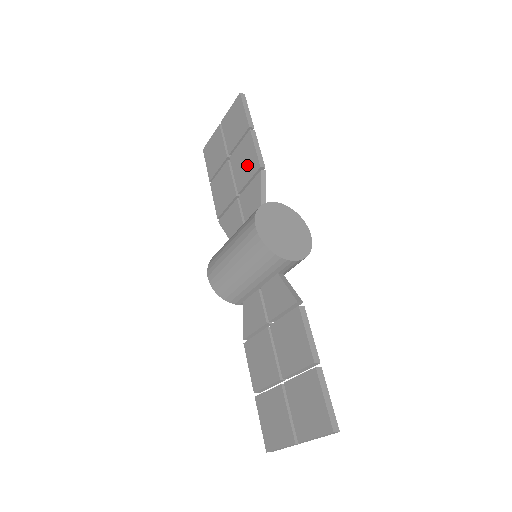
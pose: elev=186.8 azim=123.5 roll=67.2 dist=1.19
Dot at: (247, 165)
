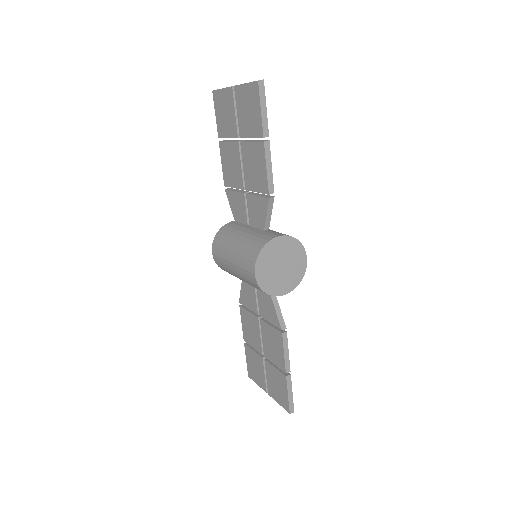
Dot at: (257, 175)
